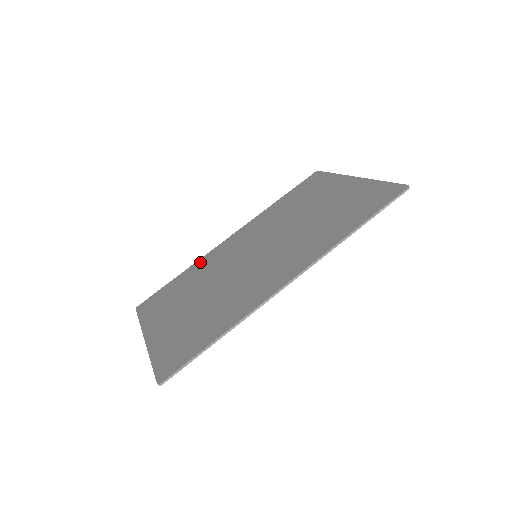
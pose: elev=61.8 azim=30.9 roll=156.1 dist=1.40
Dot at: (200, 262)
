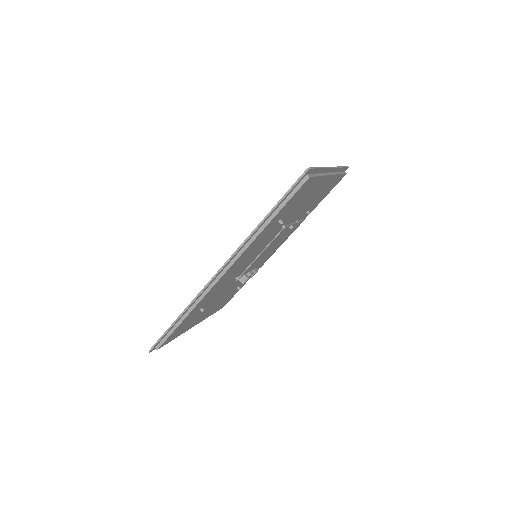
Dot at: occluded
